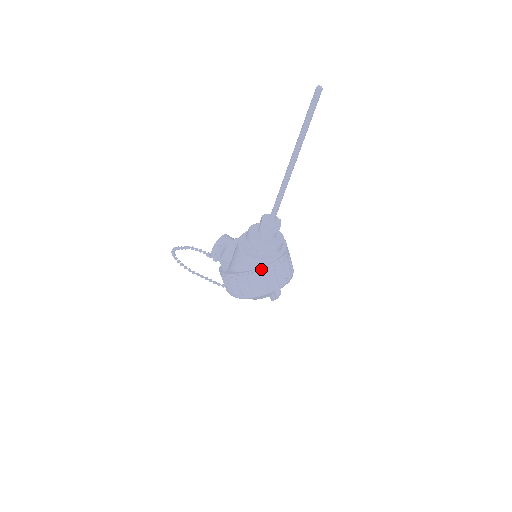
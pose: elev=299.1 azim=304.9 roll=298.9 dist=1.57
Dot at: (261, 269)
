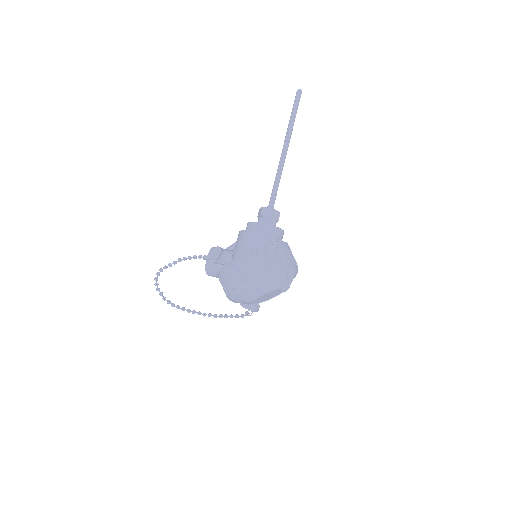
Dot at: (271, 244)
